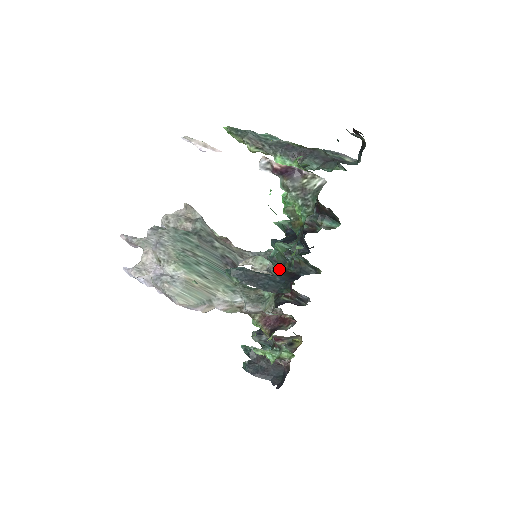
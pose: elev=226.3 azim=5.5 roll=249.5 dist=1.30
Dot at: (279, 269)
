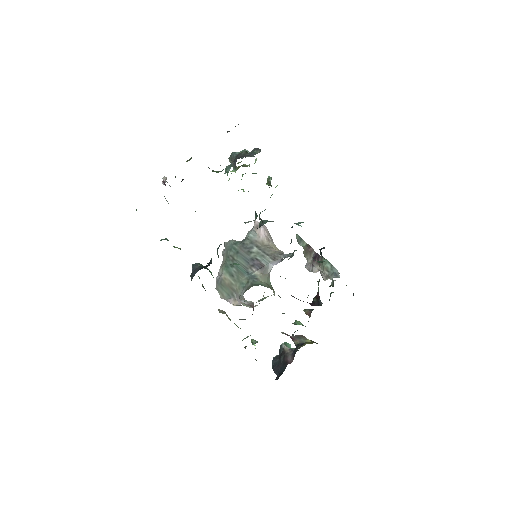
Dot at: occluded
